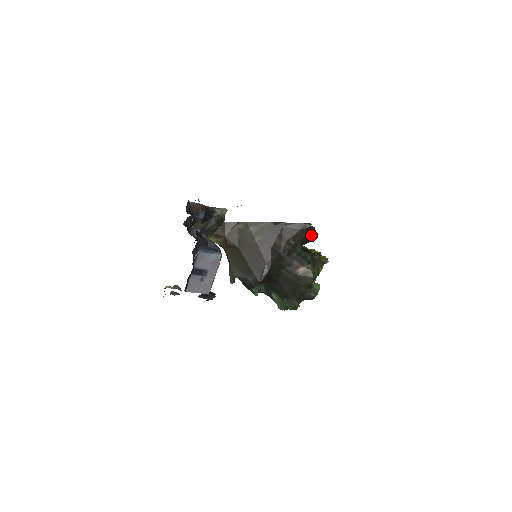
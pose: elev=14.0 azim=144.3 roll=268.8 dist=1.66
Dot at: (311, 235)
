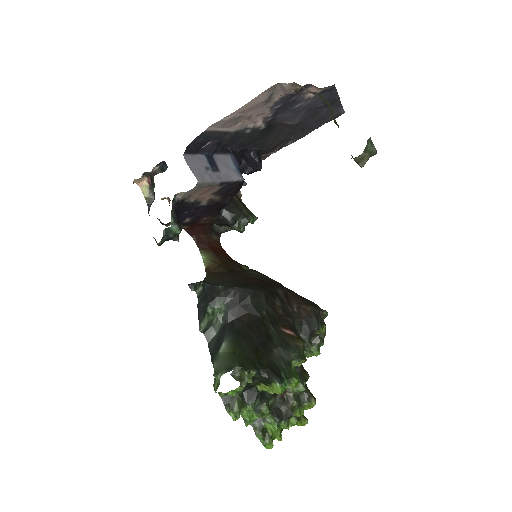
Dot at: (319, 331)
